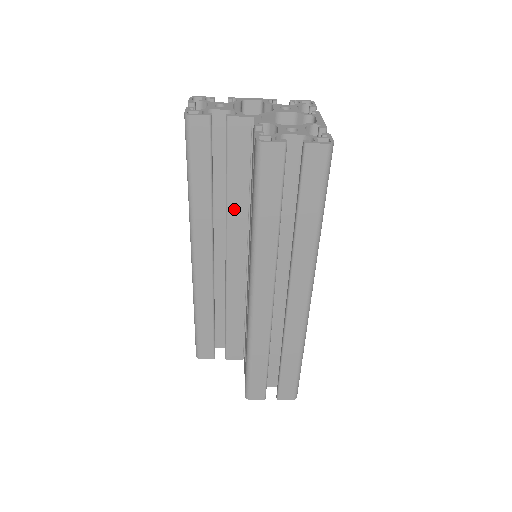
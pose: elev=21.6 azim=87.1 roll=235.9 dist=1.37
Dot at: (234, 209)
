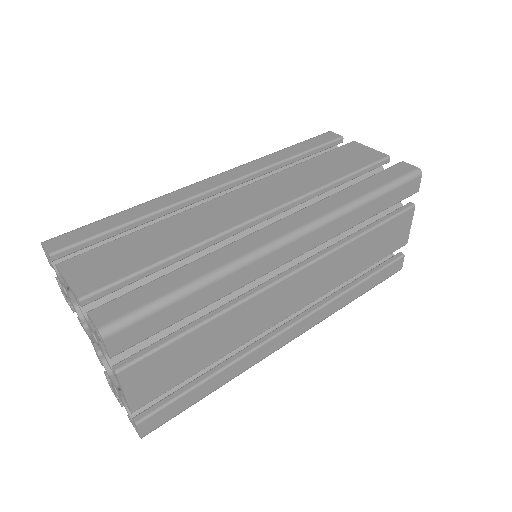
Dot at: occluded
